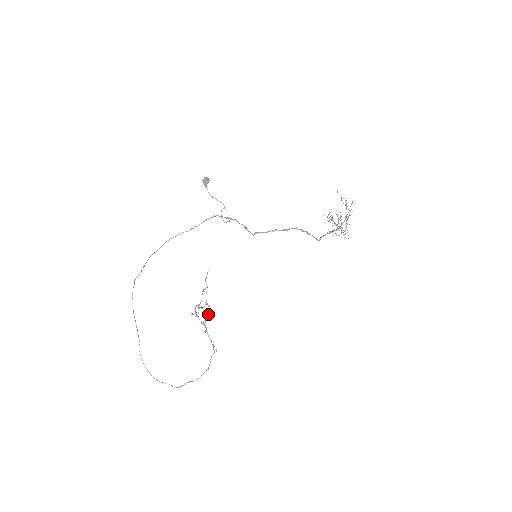
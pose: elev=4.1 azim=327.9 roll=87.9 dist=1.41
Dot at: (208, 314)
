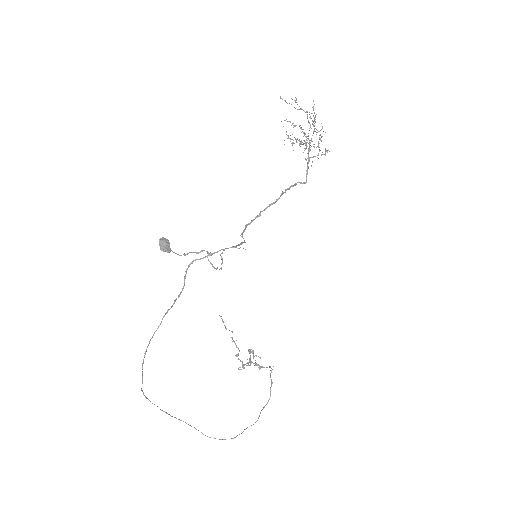
Dot at: occluded
